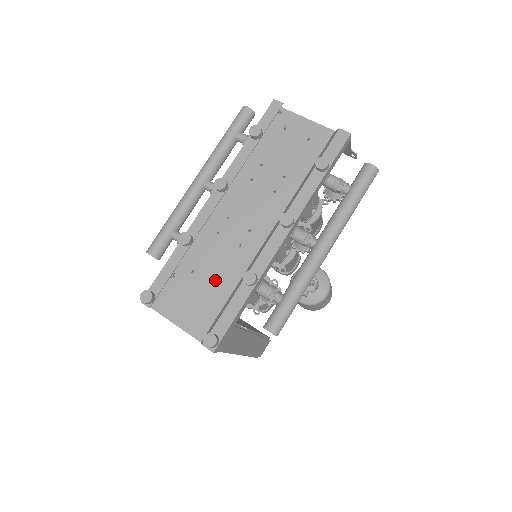
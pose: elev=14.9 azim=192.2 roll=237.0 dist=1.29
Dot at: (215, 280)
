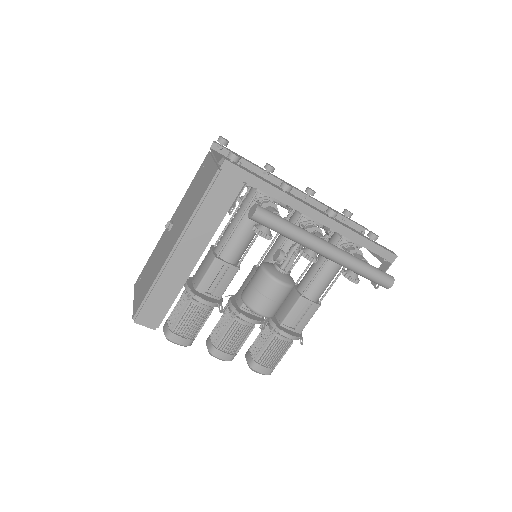
Dot at: occluded
